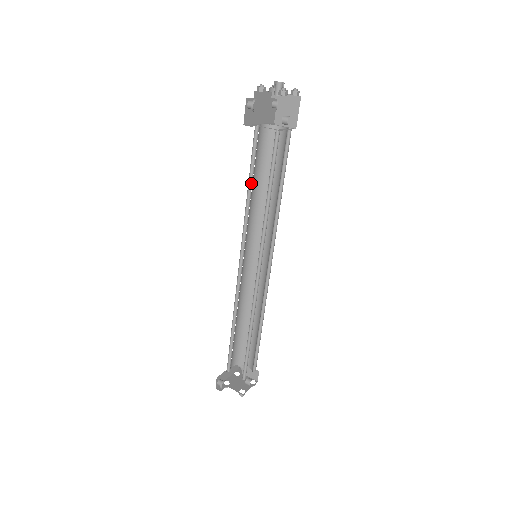
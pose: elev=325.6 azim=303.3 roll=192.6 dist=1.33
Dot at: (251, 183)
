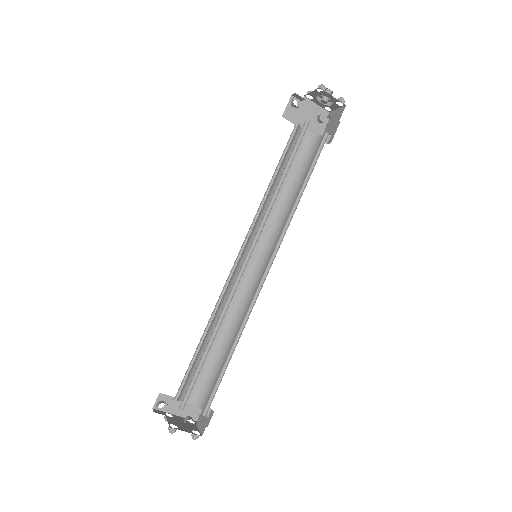
Dot at: (276, 177)
